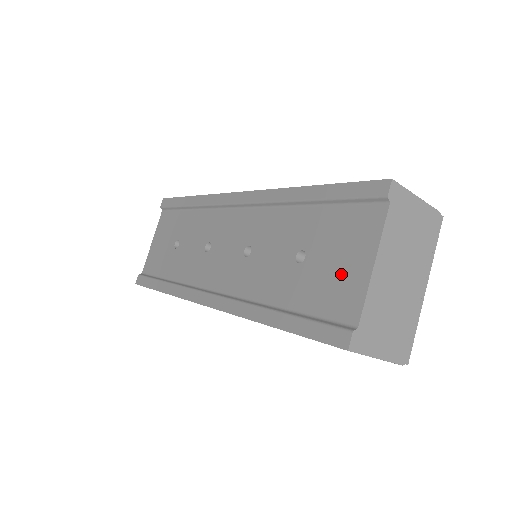
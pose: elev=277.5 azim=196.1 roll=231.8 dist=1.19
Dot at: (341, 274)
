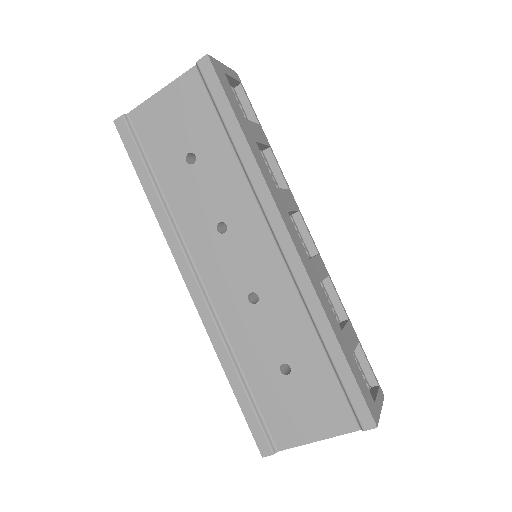
Dot at: (297, 418)
